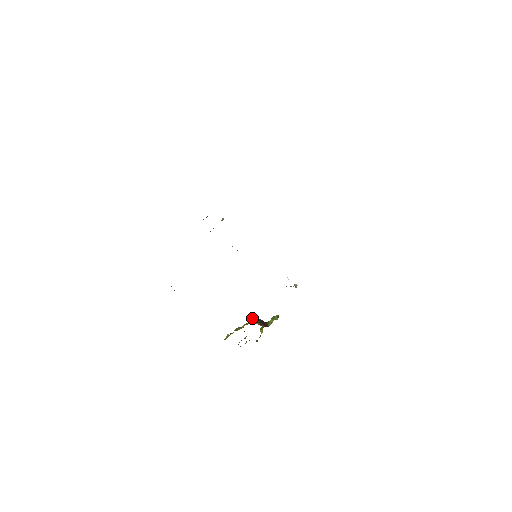
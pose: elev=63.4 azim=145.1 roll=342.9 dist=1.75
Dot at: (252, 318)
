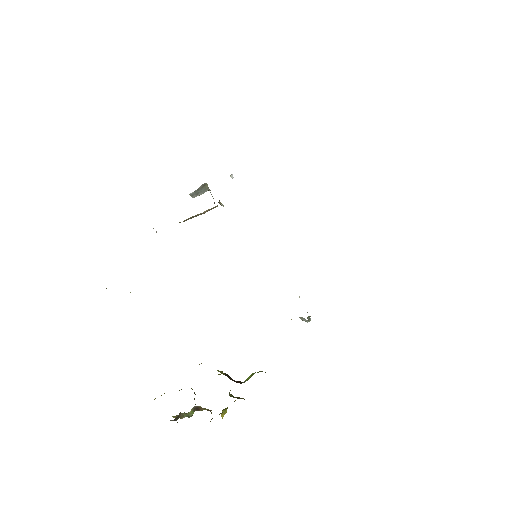
Dot at: occluded
